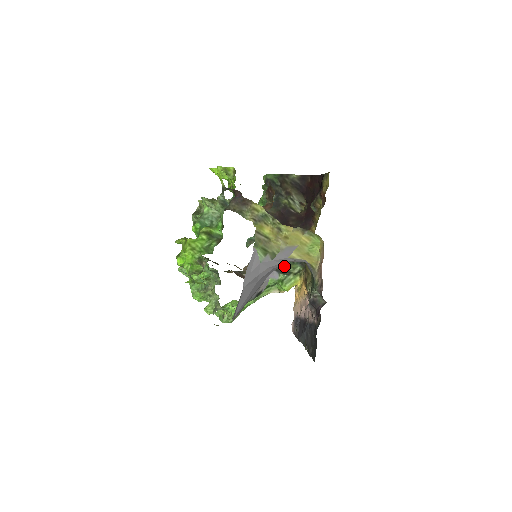
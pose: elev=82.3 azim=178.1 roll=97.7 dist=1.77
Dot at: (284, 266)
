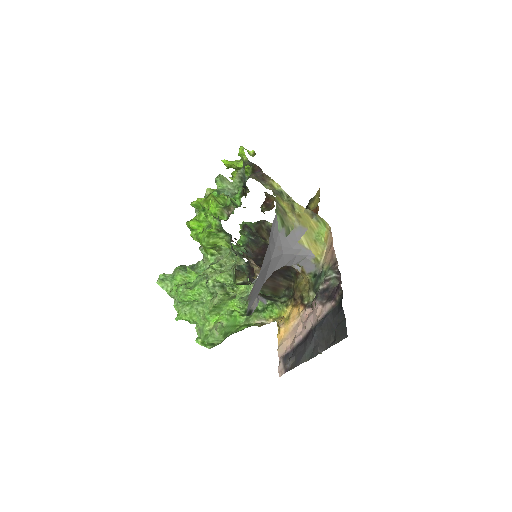
Dot at: (269, 296)
